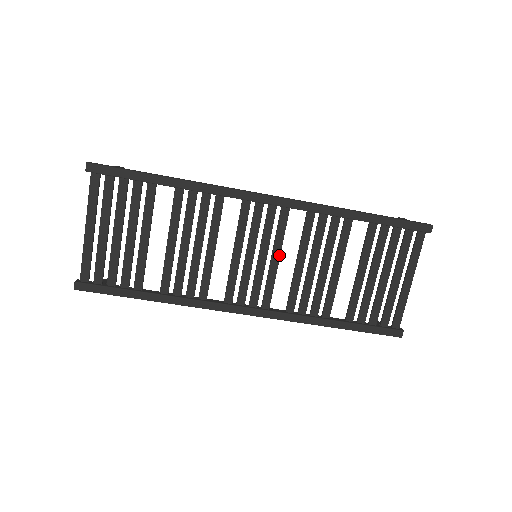
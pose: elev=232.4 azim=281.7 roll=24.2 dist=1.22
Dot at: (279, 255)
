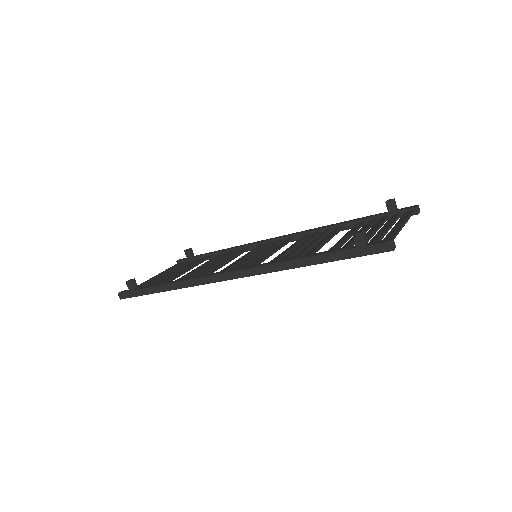
Dot at: (271, 255)
